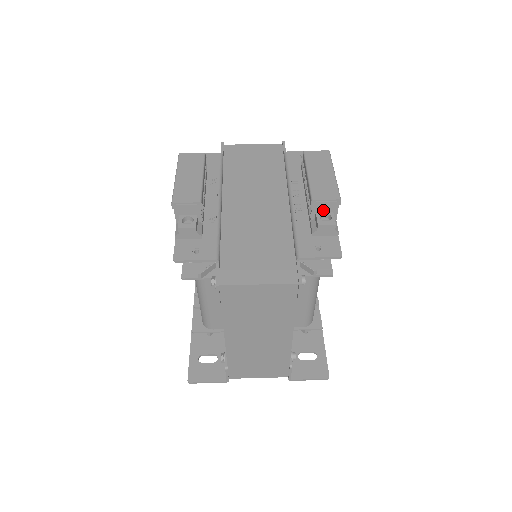
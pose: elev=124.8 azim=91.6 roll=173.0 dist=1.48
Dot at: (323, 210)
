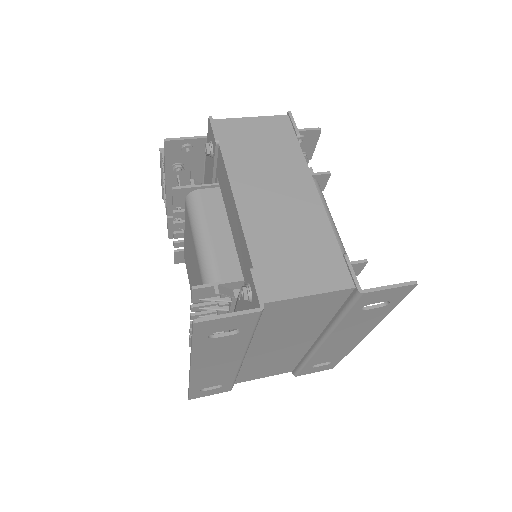
Dot at: occluded
